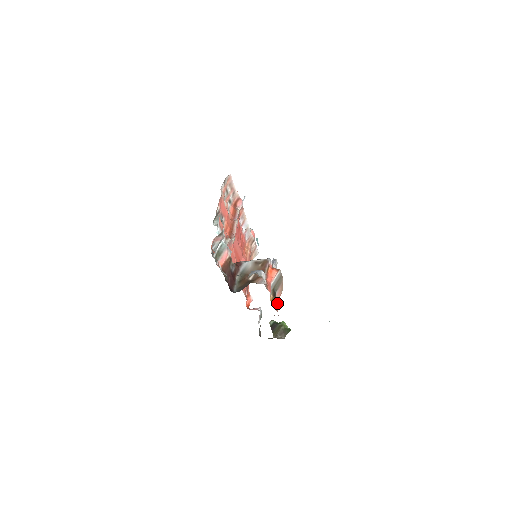
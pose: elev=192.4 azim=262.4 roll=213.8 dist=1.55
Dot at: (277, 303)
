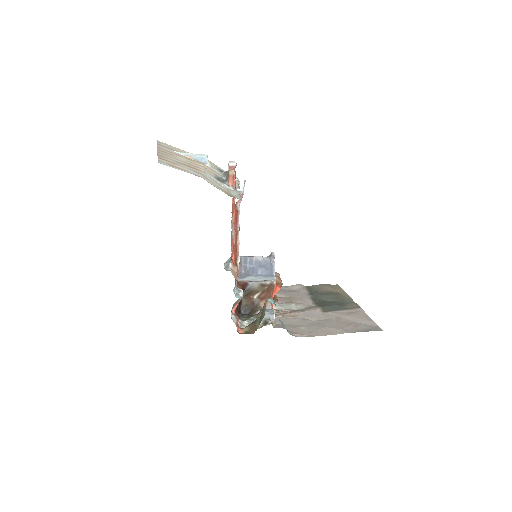
Dot at: occluded
